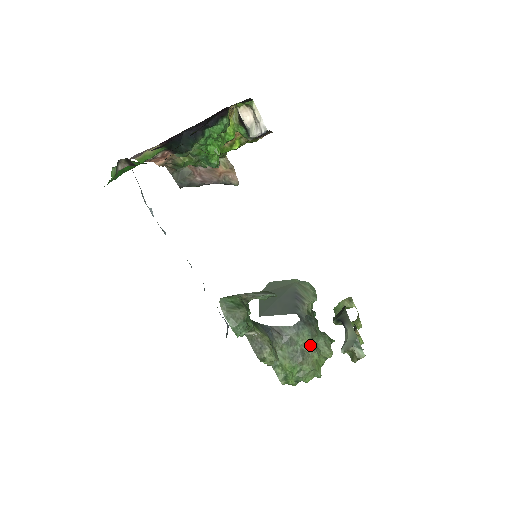
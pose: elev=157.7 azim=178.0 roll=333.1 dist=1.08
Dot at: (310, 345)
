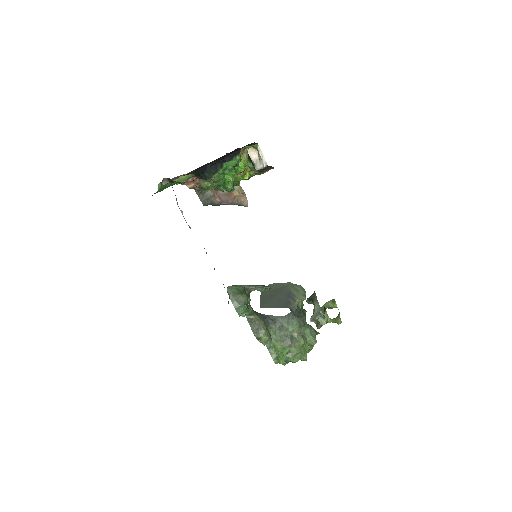
Dot at: (298, 332)
